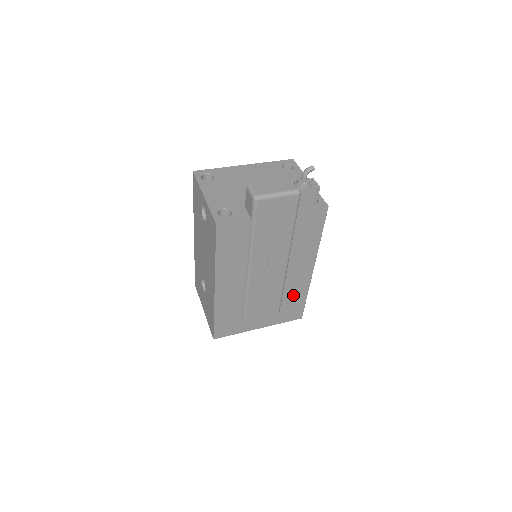
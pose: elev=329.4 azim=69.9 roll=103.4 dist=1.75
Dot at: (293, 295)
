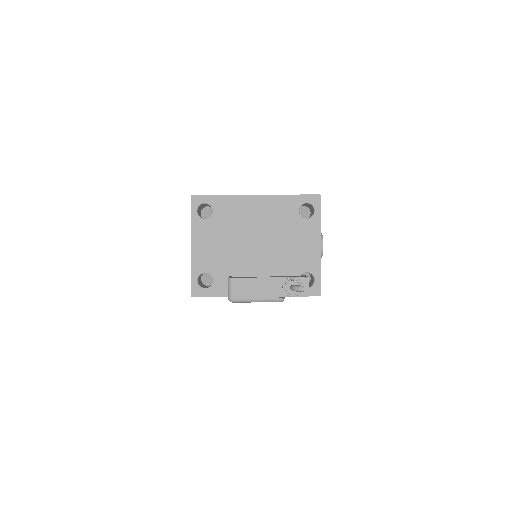
Dot at: occluded
